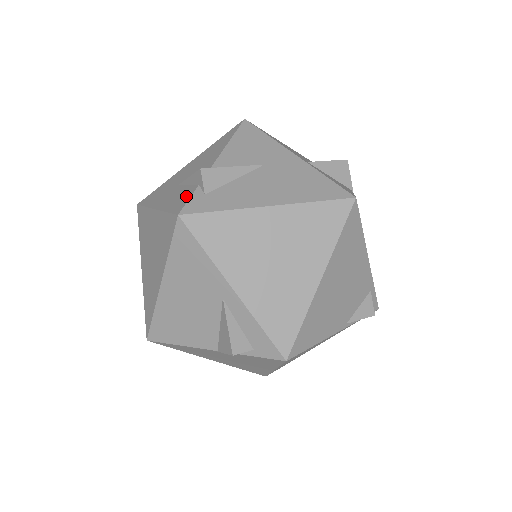
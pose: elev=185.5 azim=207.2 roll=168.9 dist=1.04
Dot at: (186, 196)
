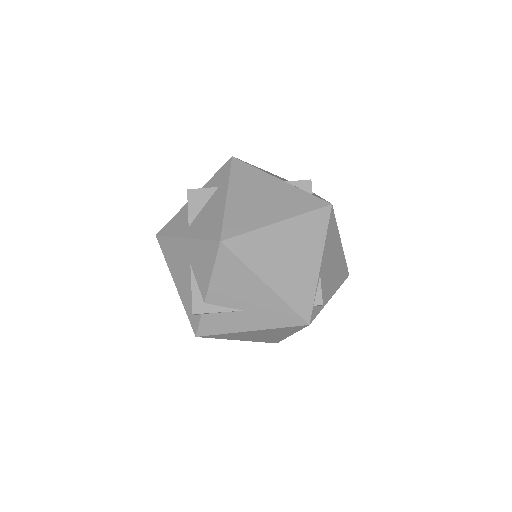
Dot at: occluded
